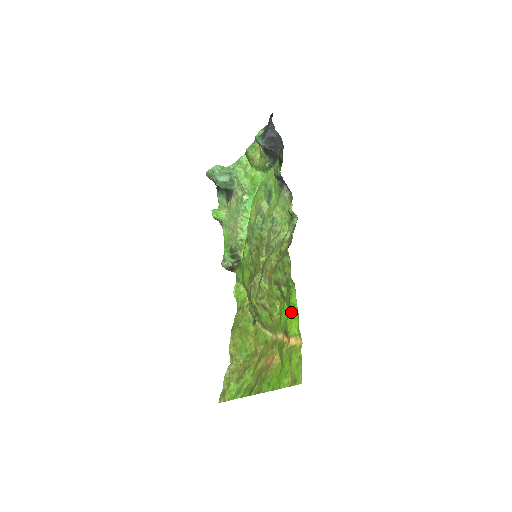
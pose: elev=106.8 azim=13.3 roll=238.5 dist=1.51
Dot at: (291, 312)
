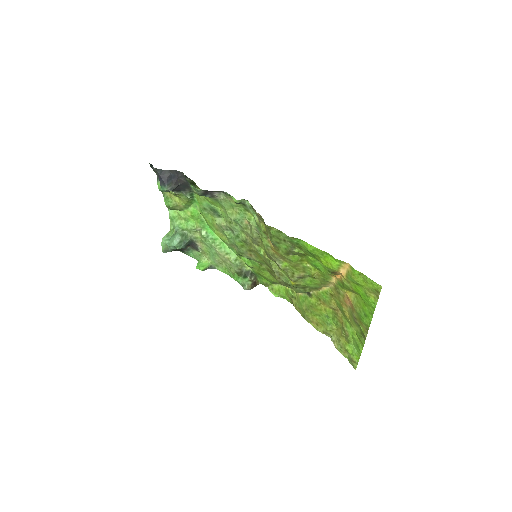
Dot at: (318, 257)
